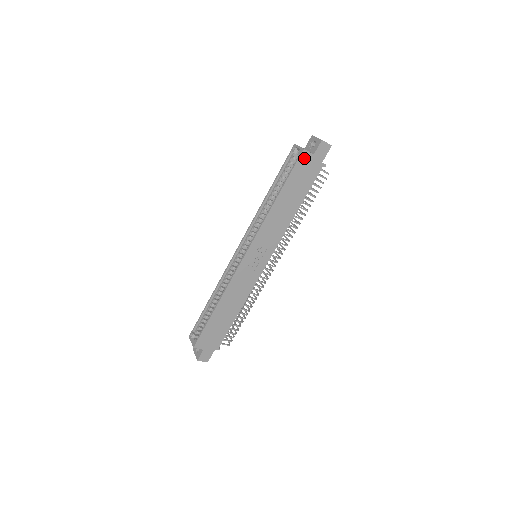
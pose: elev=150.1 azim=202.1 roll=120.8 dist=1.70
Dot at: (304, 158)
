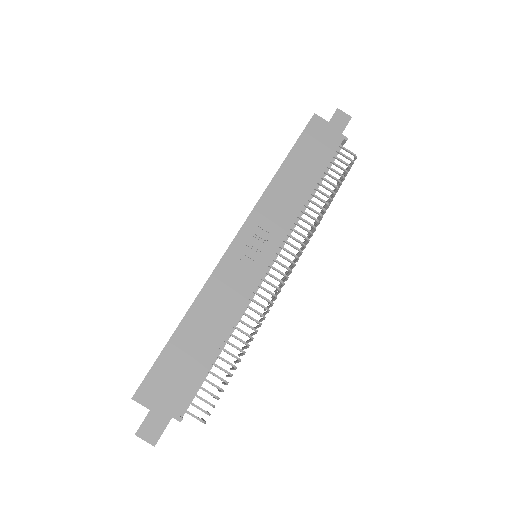
Dot at: (316, 124)
